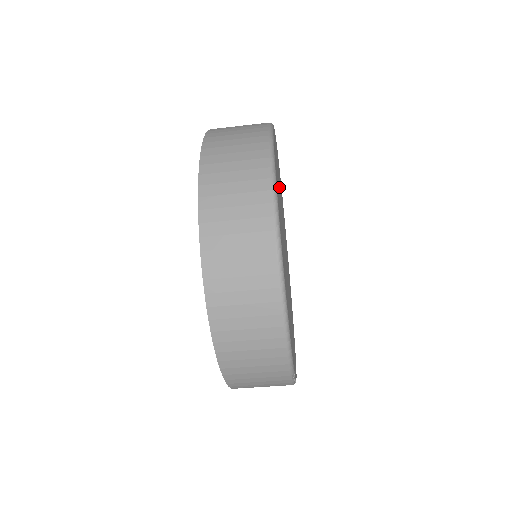
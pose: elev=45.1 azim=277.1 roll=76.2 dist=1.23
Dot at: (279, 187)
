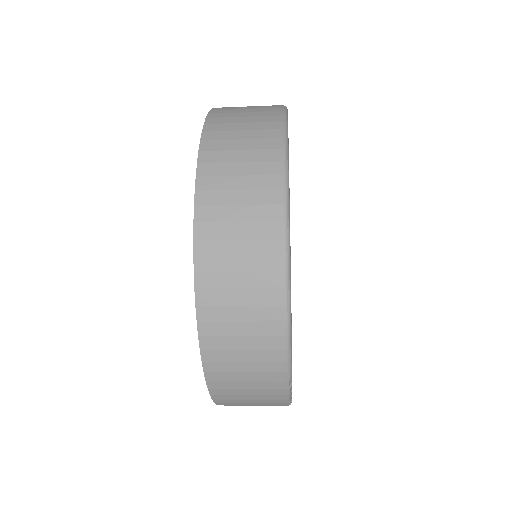
Dot at: occluded
